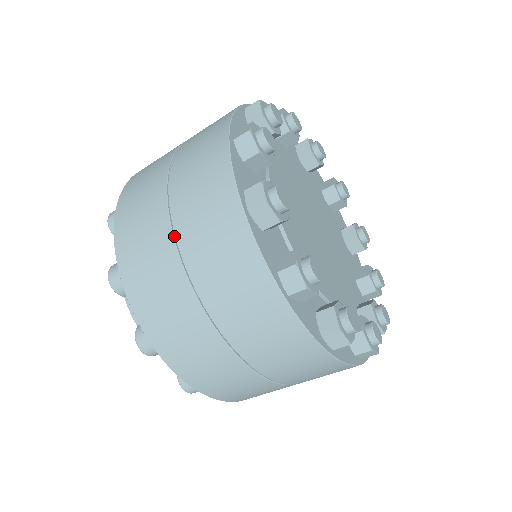
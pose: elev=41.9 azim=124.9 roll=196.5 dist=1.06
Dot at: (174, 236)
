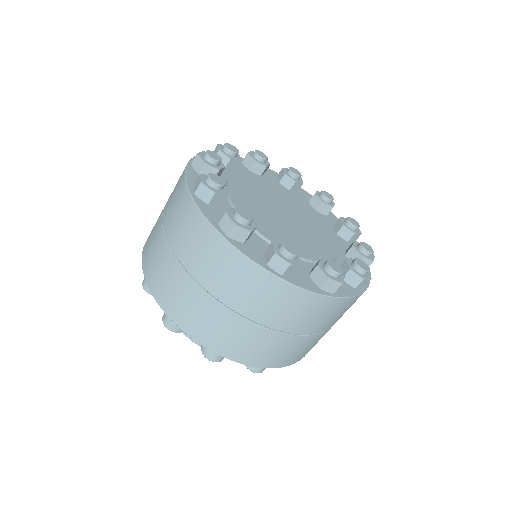
Dot at: (191, 276)
